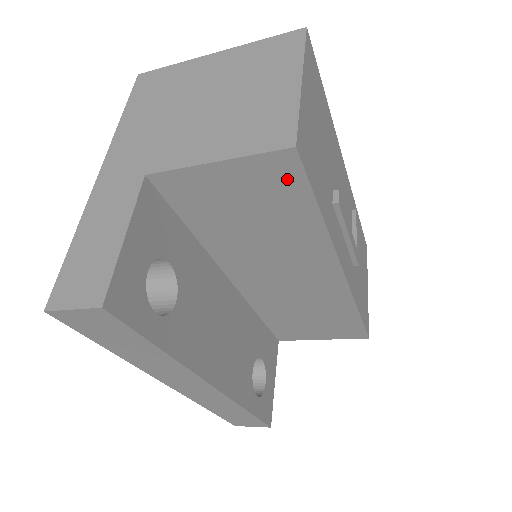
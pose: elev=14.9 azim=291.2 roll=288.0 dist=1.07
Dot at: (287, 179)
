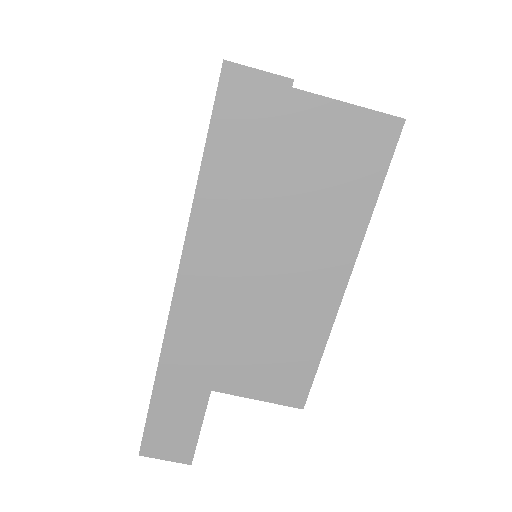
Dot at: (380, 146)
